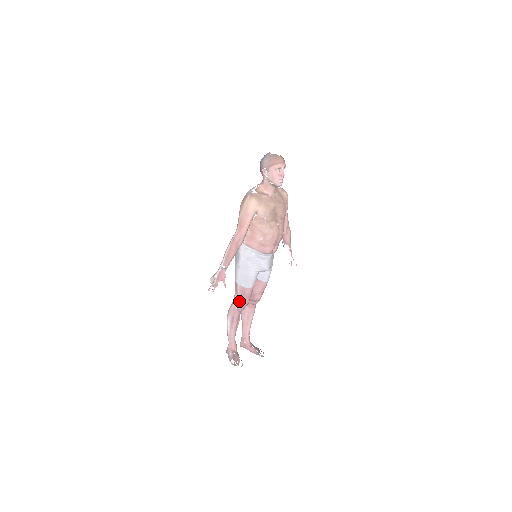
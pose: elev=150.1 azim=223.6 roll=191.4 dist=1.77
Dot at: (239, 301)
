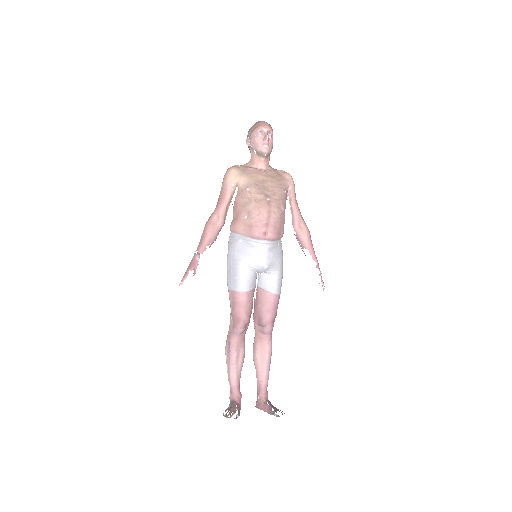
Dot at: (232, 315)
